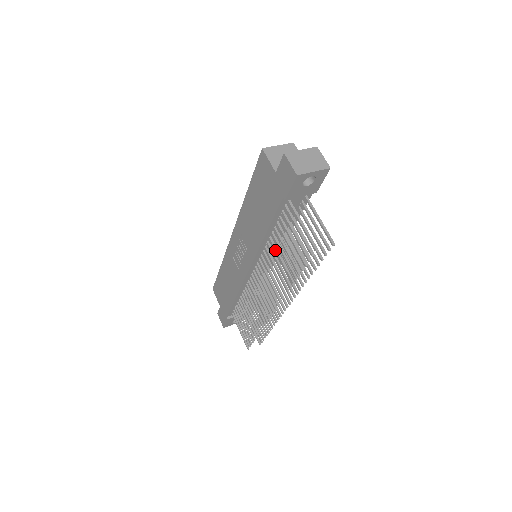
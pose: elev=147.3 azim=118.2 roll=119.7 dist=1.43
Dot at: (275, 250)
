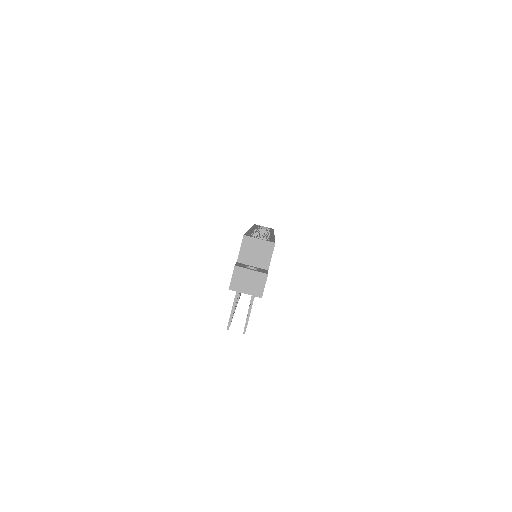
Dot at: occluded
